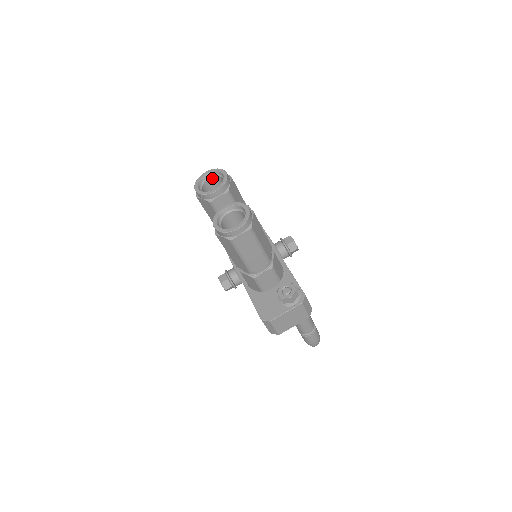
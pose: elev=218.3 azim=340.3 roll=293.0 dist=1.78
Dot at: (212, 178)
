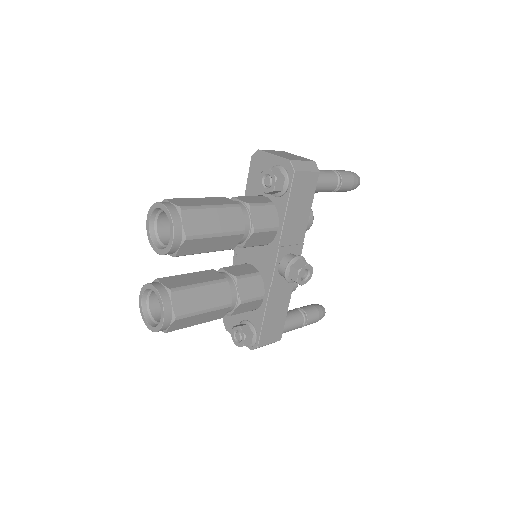
Dot at: occluded
